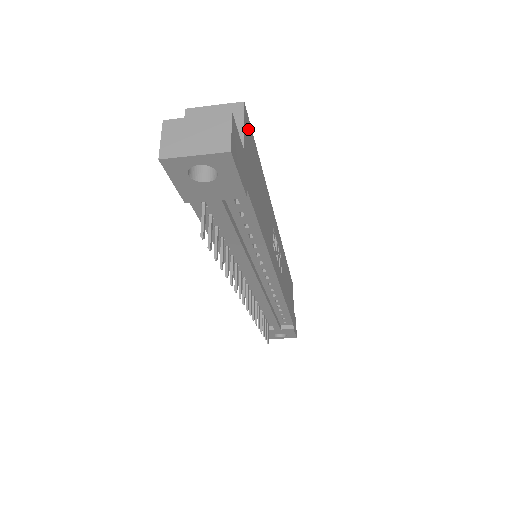
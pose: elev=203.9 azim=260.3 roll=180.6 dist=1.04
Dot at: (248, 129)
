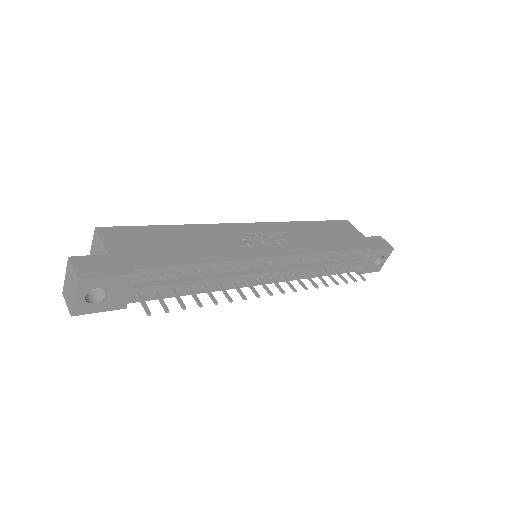
Dot at: (115, 233)
